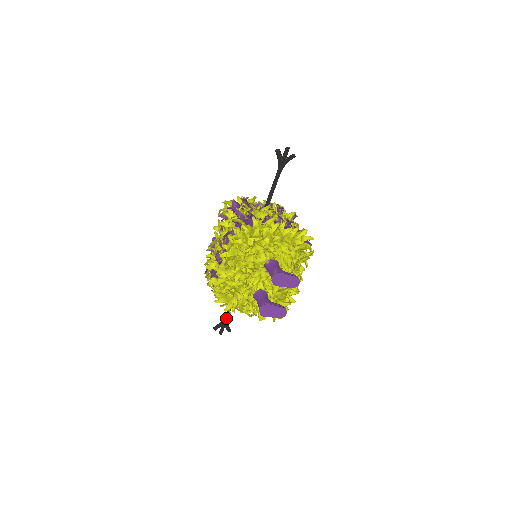
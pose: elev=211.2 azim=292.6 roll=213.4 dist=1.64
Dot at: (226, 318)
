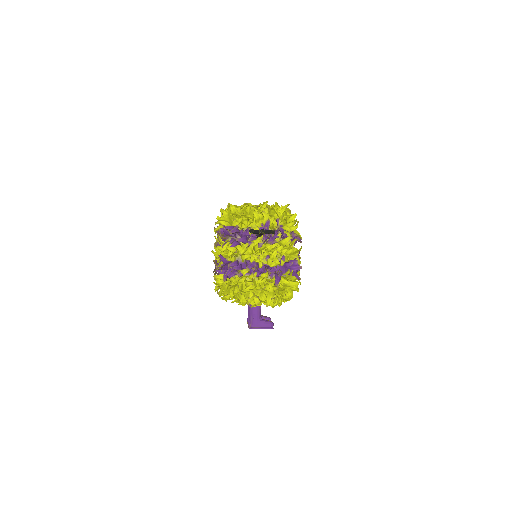
Dot at: occluded
